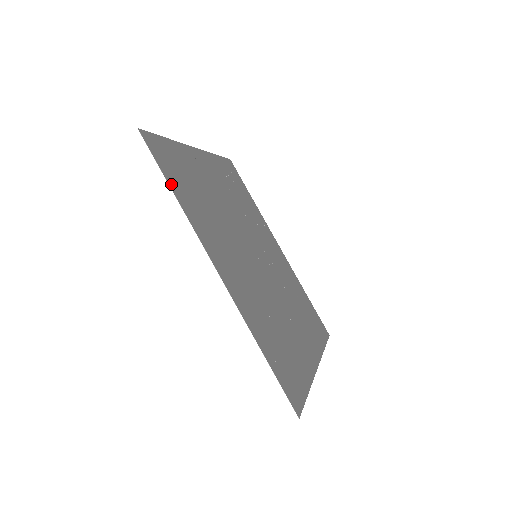
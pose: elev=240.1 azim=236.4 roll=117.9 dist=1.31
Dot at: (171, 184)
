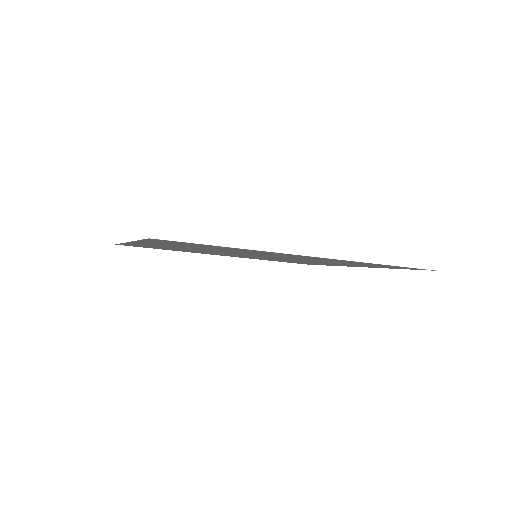
Dot at: (217, 246)
